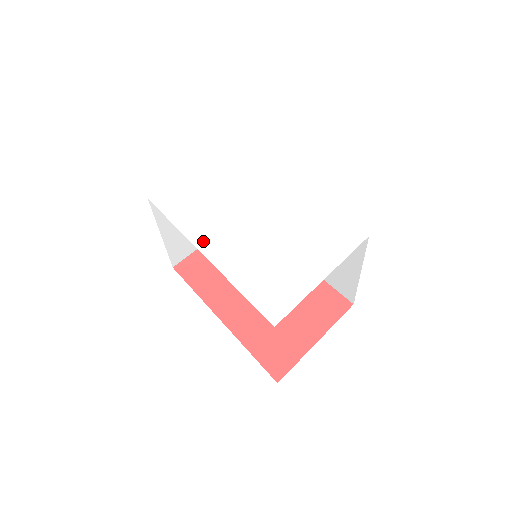
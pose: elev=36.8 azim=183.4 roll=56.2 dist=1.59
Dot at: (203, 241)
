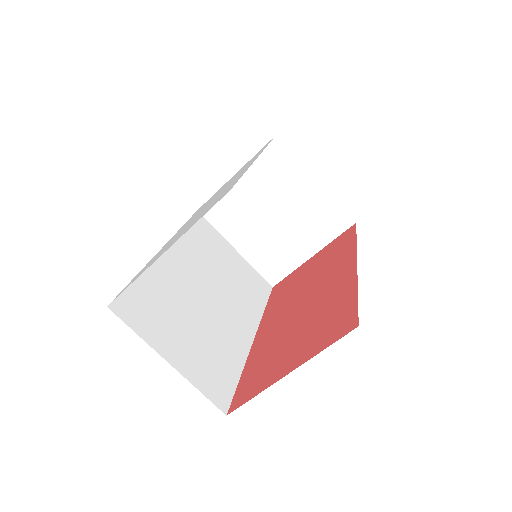
Dot at: (173, 236)
